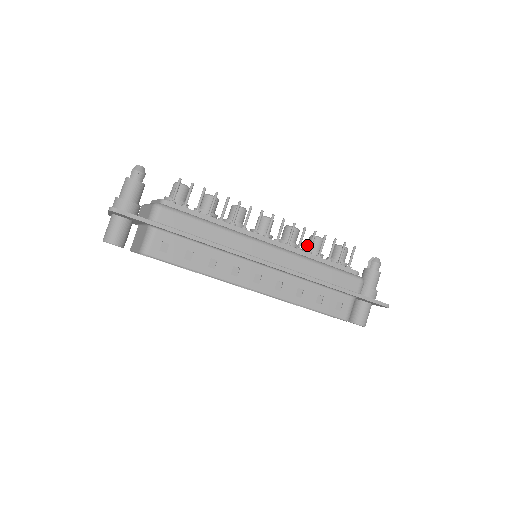
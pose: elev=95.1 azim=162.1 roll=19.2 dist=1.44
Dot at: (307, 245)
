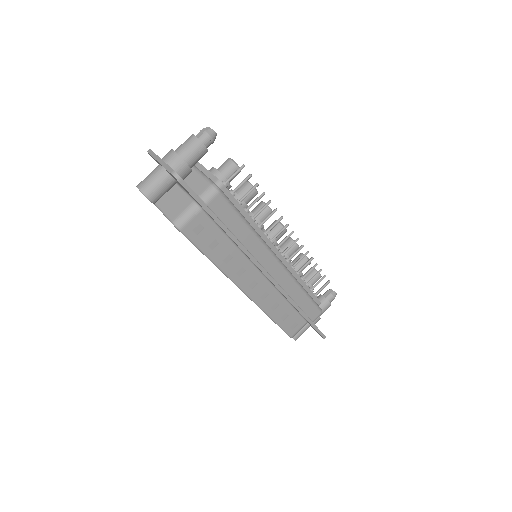
Dot at: (296, 260)
